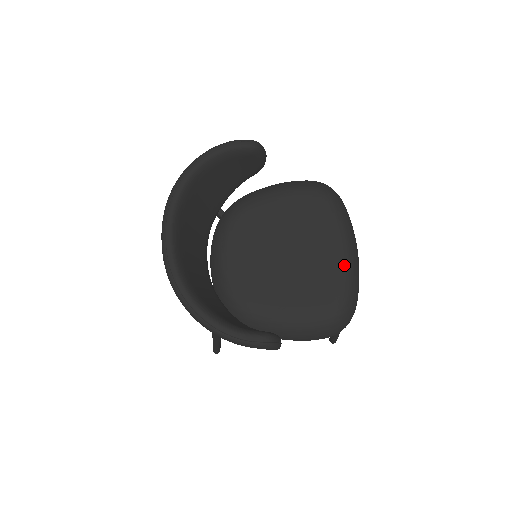
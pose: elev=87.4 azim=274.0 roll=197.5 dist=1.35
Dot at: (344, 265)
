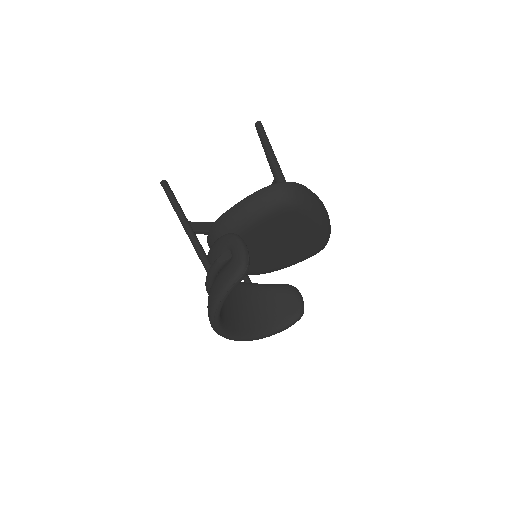
Dot at: (321, 232)
